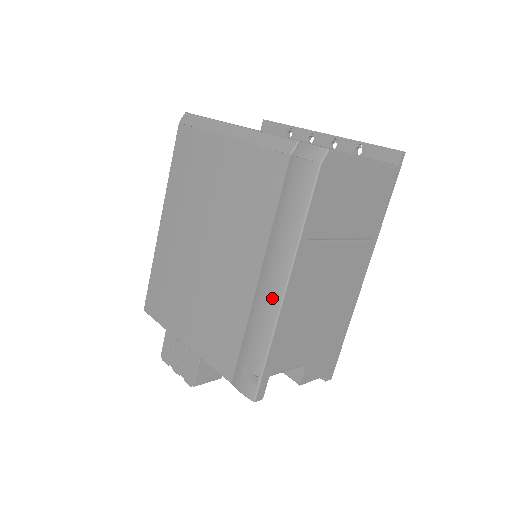
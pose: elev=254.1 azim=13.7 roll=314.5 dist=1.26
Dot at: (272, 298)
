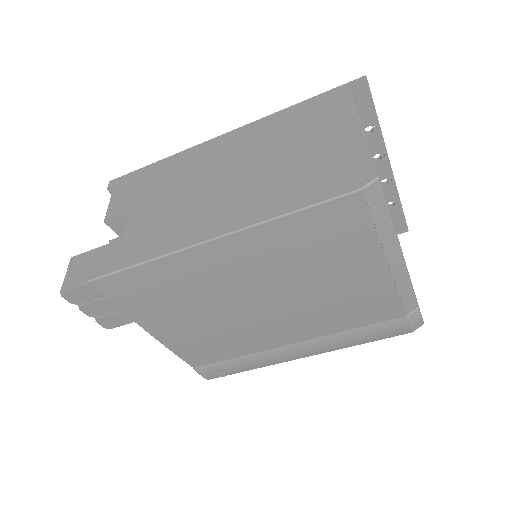
Dot at: (290, 357)
